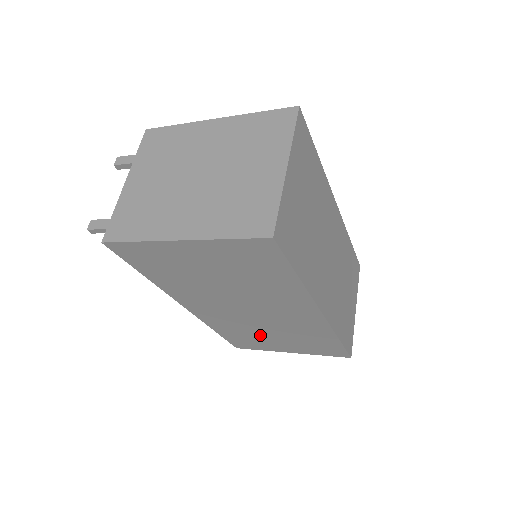
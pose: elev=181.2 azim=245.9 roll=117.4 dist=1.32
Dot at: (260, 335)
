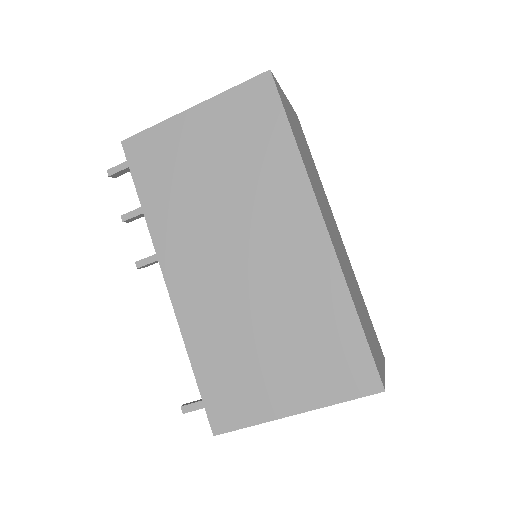
Dot at: (251, 348)
